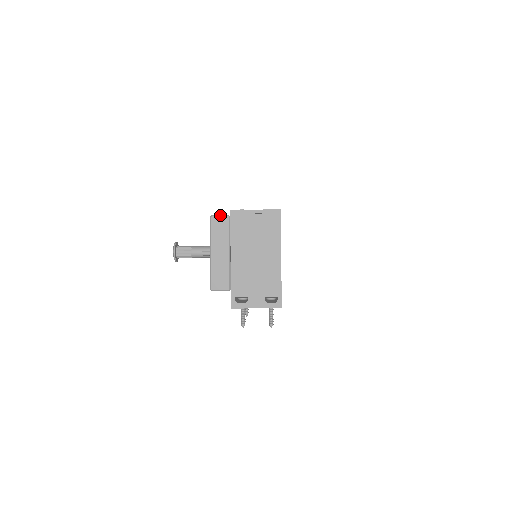
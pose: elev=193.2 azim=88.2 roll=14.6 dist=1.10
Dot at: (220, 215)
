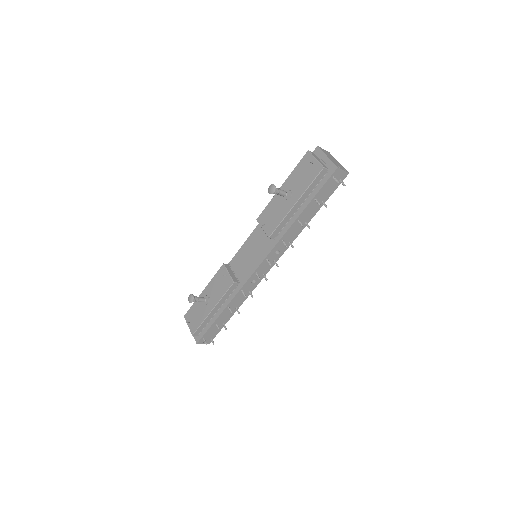
Dot at: (310, 151)
